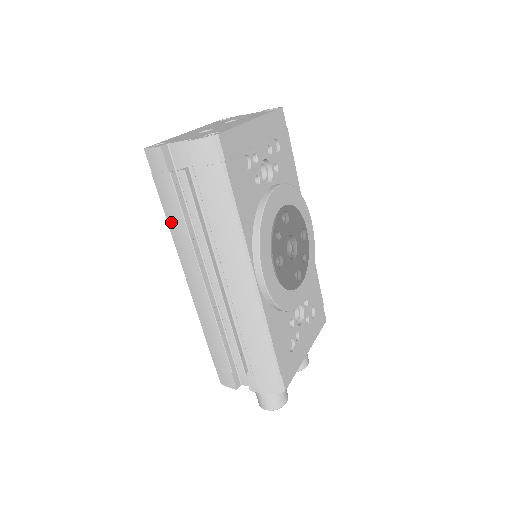
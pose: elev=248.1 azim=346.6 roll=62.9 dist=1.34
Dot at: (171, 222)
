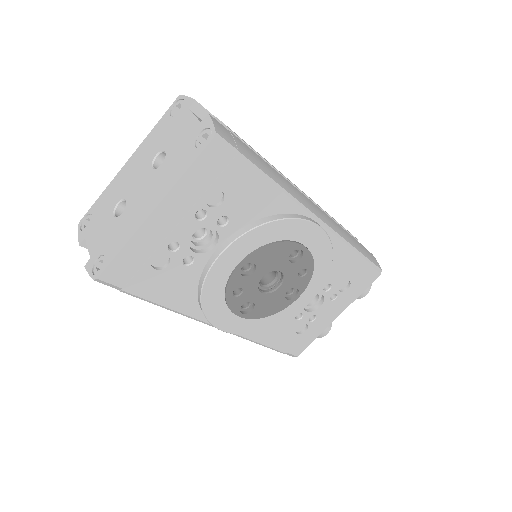
Dot at: occluded
